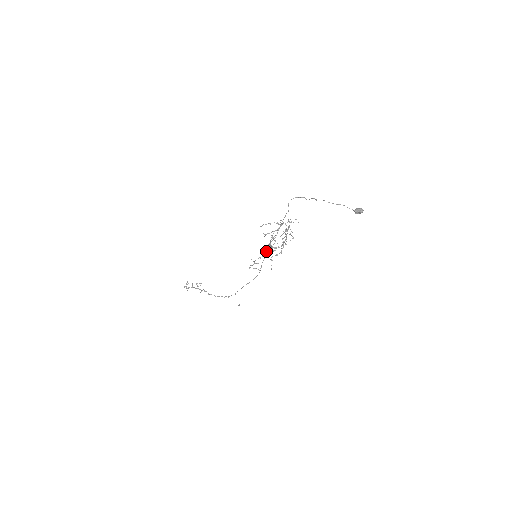
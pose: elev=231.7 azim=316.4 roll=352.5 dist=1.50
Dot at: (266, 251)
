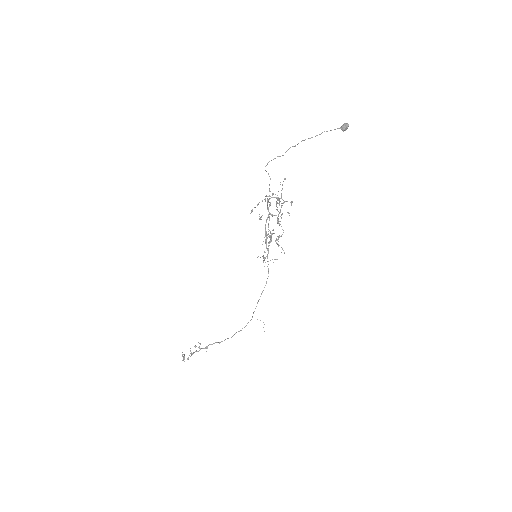
Dot at: (266, 241)
